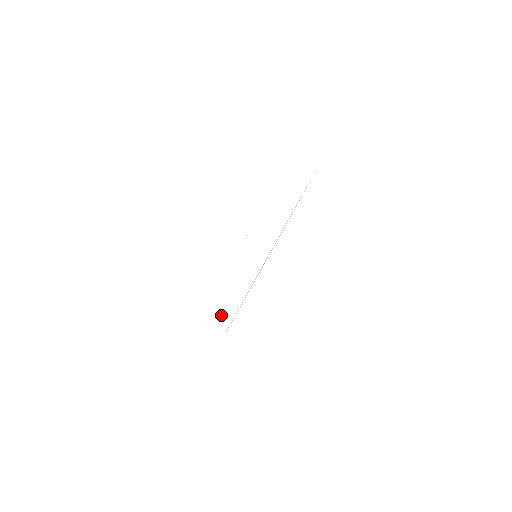
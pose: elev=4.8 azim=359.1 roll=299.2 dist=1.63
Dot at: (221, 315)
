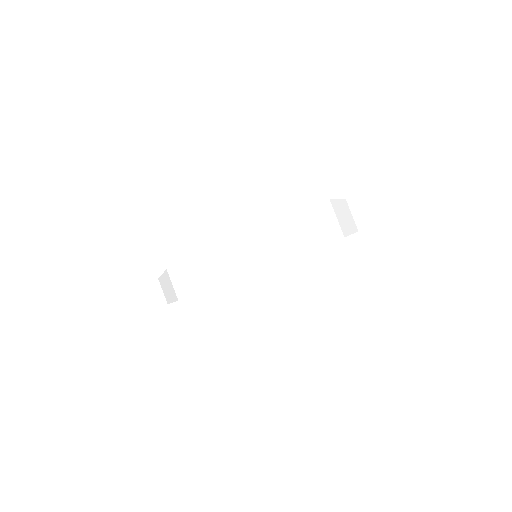
Dot at: (167, 290)
